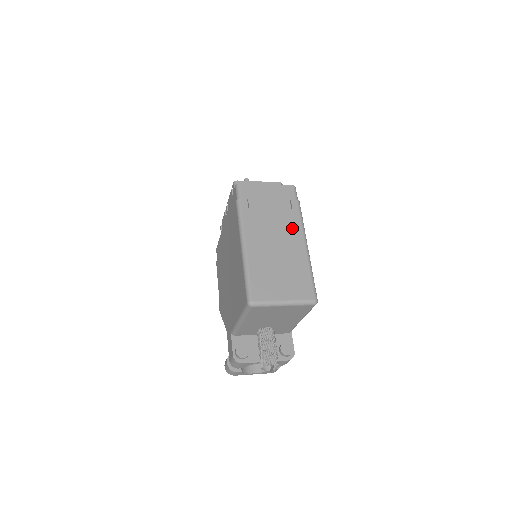
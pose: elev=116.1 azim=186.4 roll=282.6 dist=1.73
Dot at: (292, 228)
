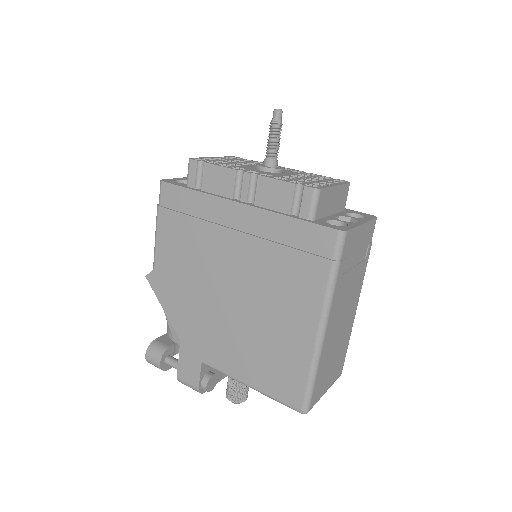
Dot at: (357, 290)
